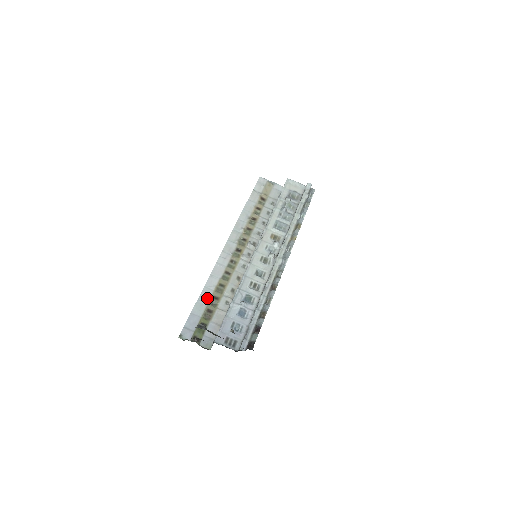
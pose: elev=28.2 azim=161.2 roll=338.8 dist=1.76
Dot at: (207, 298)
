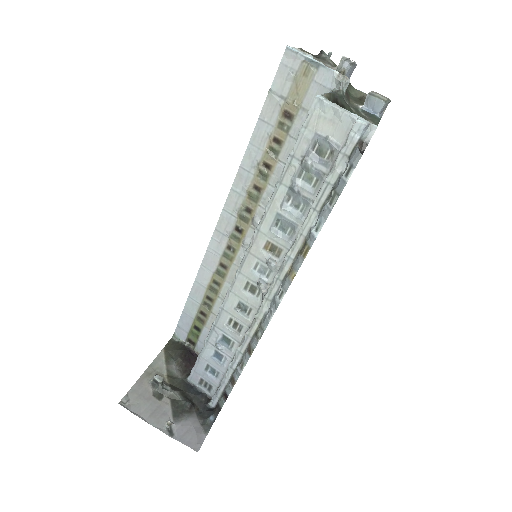
Dot at: (199, 297)
